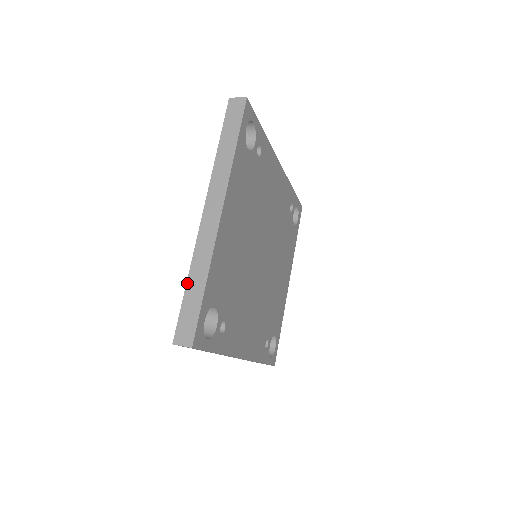
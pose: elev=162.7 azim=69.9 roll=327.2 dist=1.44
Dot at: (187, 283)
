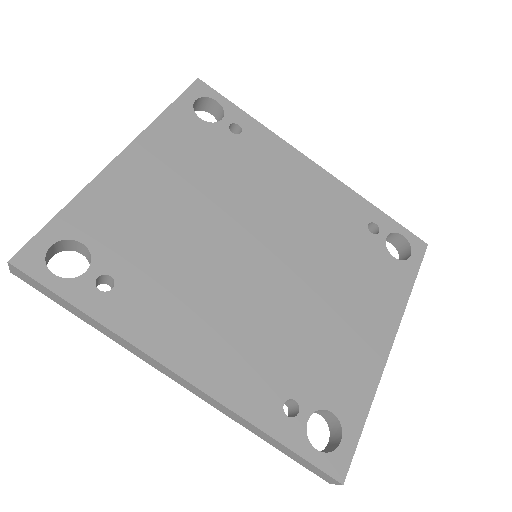
Dot at: occluded
